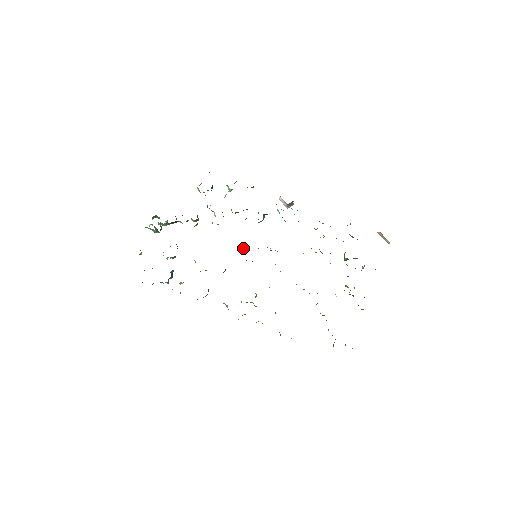
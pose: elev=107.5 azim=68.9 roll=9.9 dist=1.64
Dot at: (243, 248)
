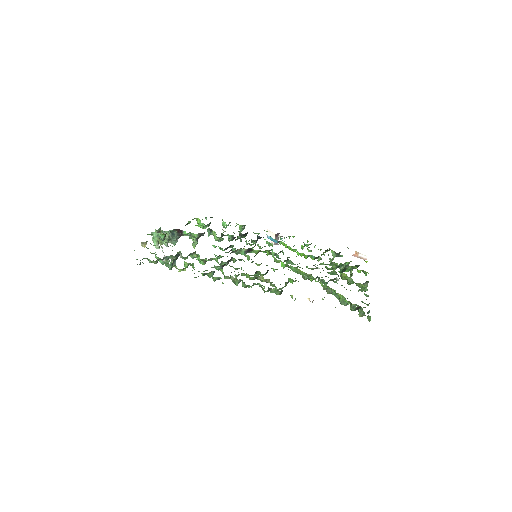
Dot at: (244, 248)
